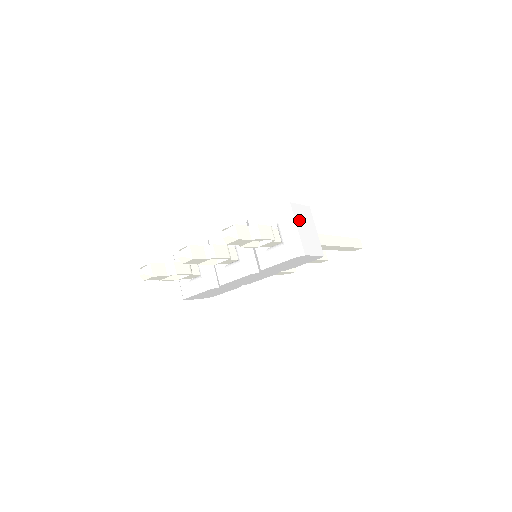
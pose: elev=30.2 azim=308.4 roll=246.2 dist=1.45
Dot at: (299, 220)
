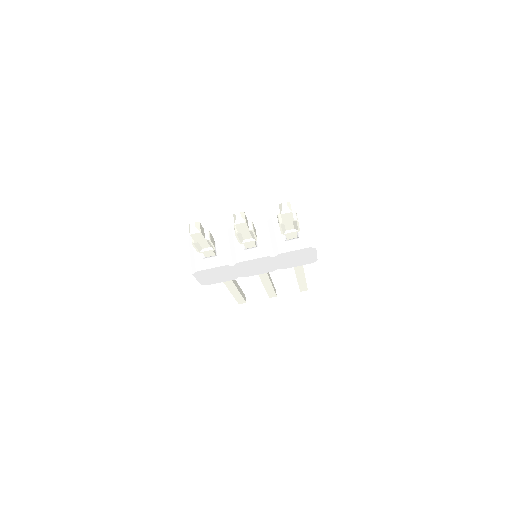
Dot at: occluded
